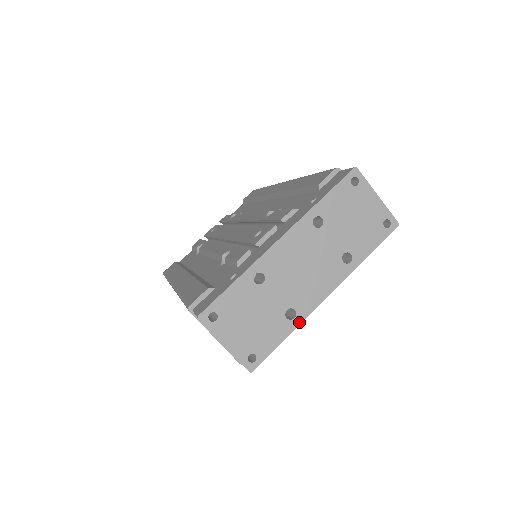
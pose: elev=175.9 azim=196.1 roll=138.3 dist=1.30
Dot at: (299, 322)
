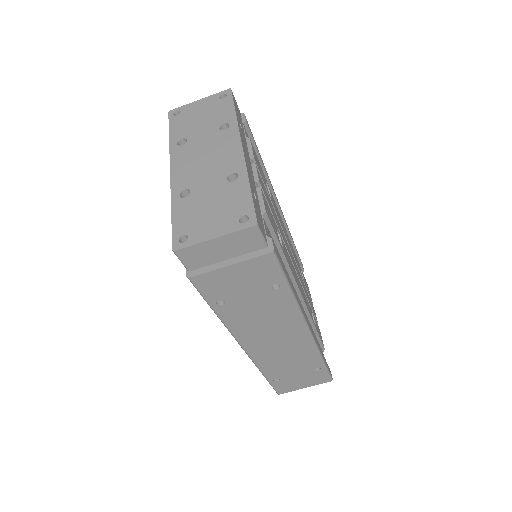
Dot at: (245, 173)
